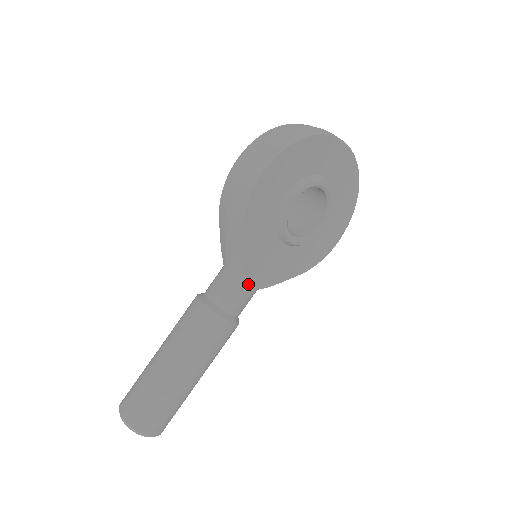
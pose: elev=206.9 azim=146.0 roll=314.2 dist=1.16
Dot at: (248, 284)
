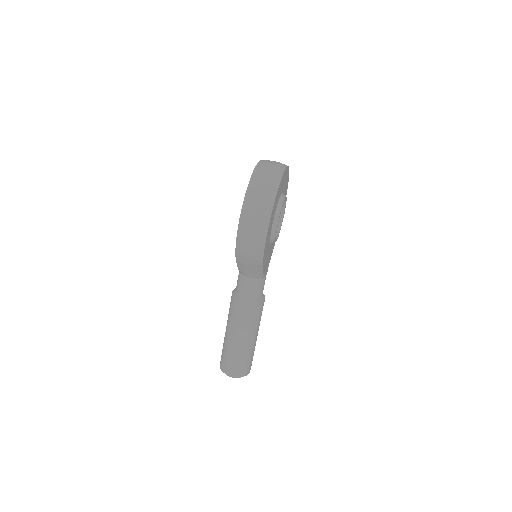
Dot at: (265, 277)
